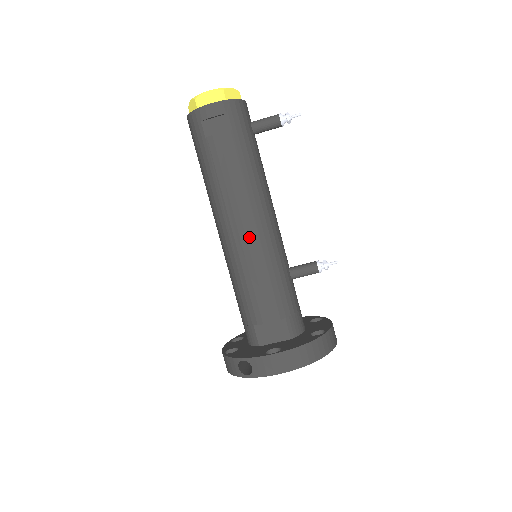
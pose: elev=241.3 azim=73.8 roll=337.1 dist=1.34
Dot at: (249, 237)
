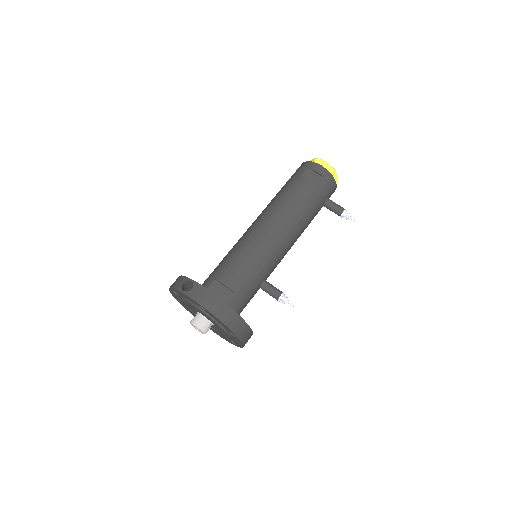
Dot at: (268, 236)
